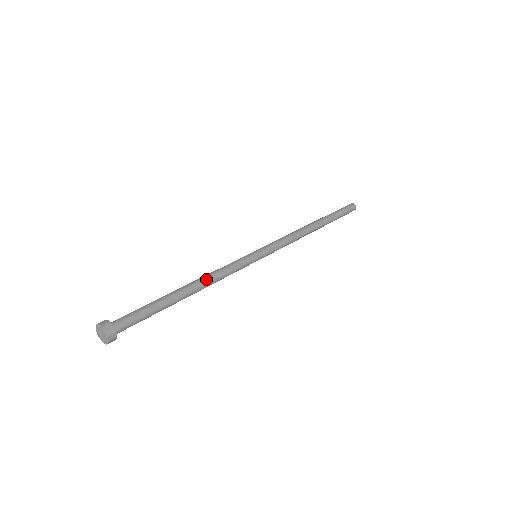
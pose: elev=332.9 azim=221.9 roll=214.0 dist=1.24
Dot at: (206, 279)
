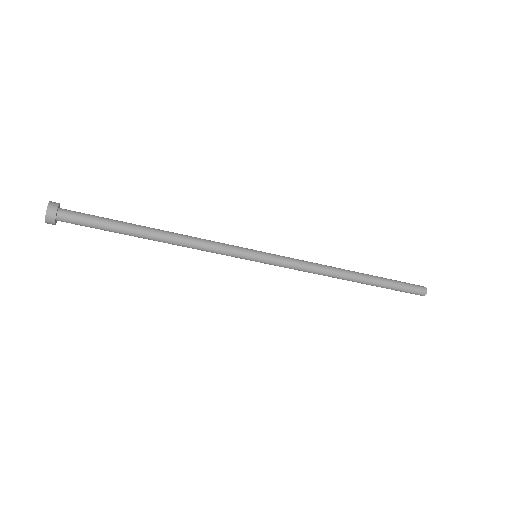
Dot at: (181, 235)
